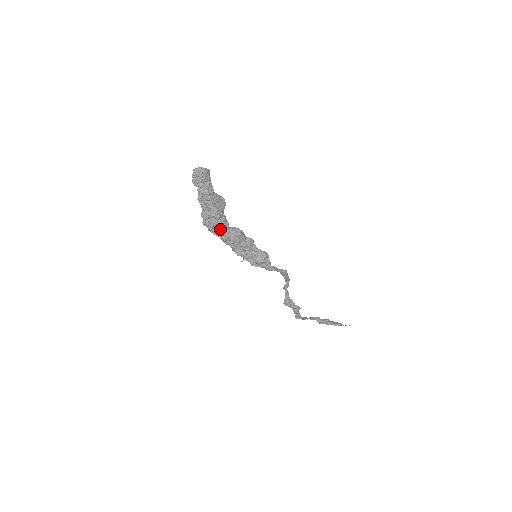
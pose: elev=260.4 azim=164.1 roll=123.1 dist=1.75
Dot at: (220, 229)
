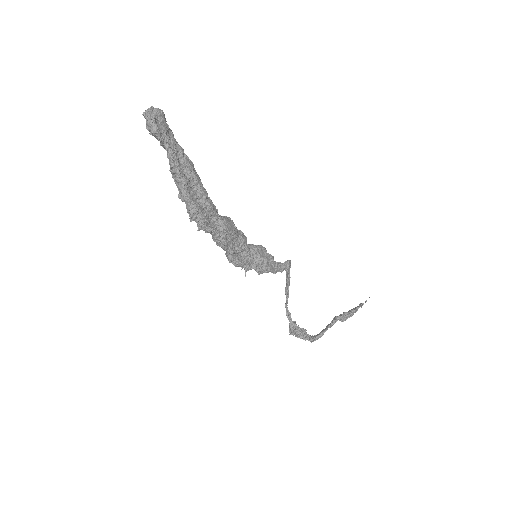
Dot at: (210, 220)
